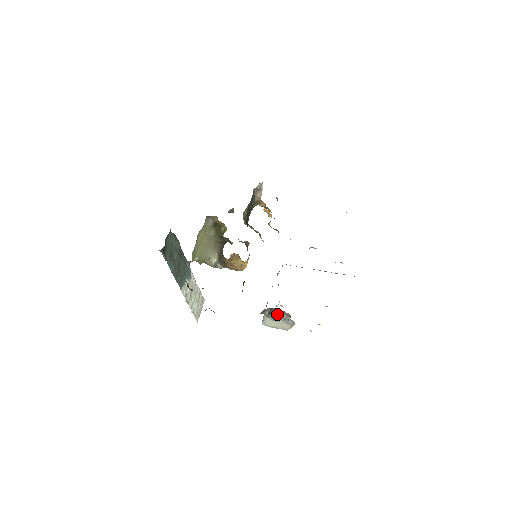
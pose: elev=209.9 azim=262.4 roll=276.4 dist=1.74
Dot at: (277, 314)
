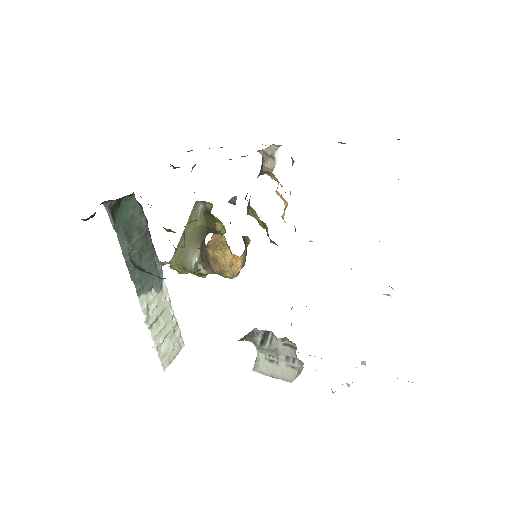
Dot at: (274, 343)
